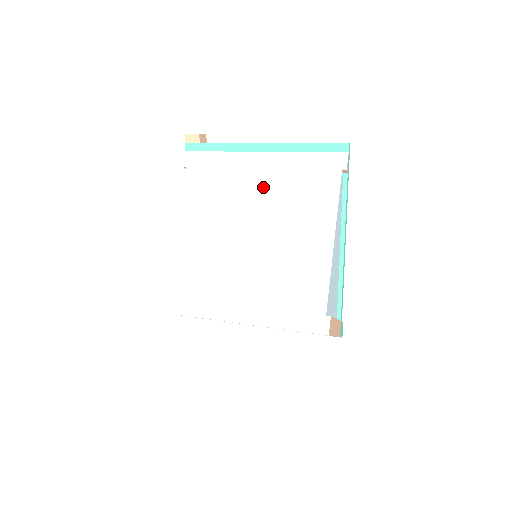
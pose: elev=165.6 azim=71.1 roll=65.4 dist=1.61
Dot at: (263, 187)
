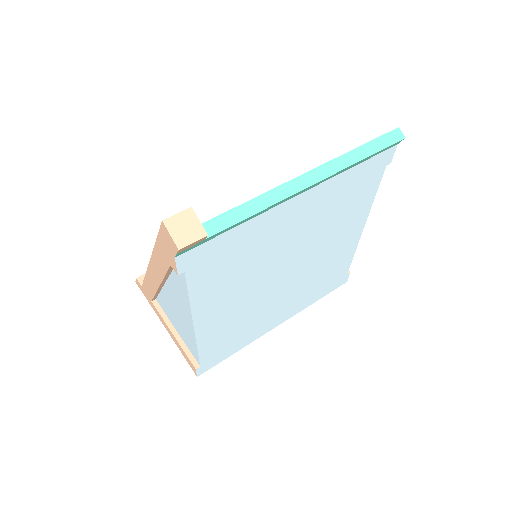
Dot at: (300, 229)
